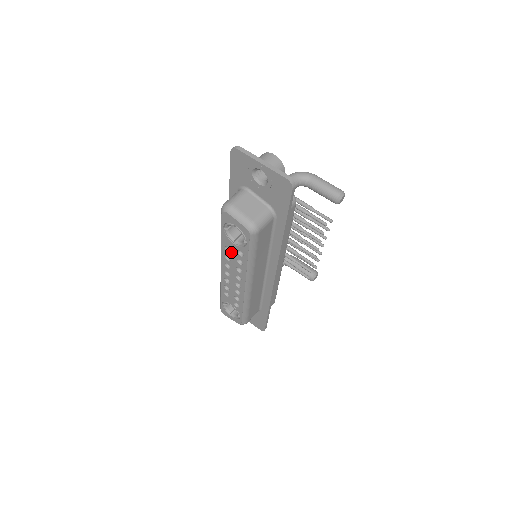
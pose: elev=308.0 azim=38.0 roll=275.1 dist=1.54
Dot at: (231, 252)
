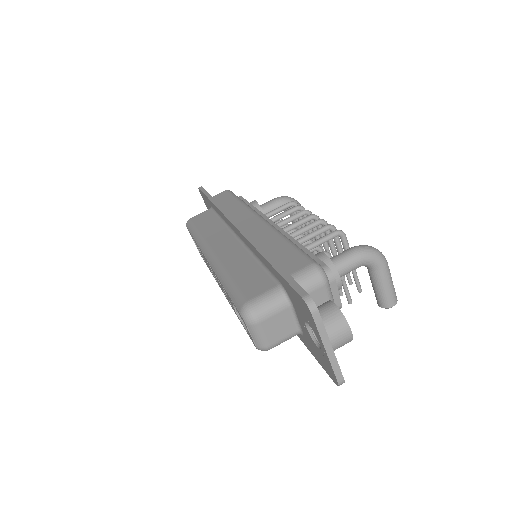
Dot at: occluded
